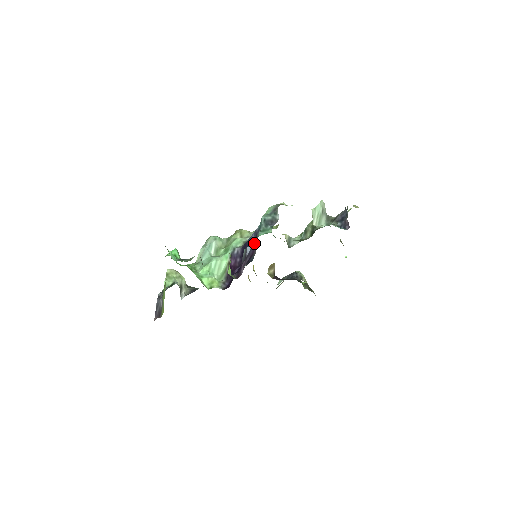
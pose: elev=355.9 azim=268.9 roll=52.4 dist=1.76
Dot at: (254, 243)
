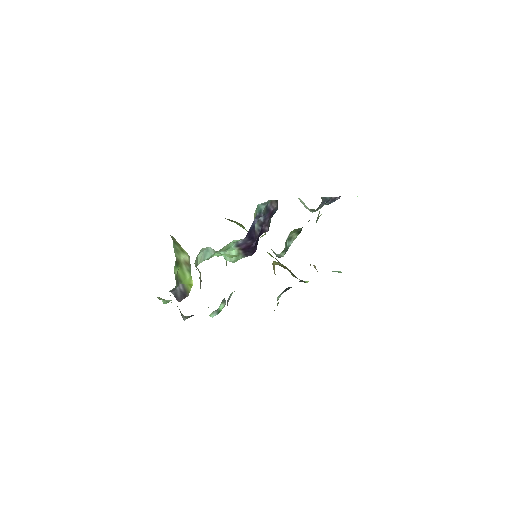
Dot at: occluded
